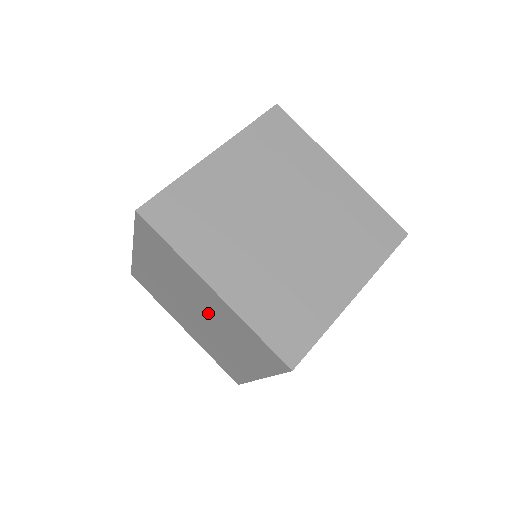
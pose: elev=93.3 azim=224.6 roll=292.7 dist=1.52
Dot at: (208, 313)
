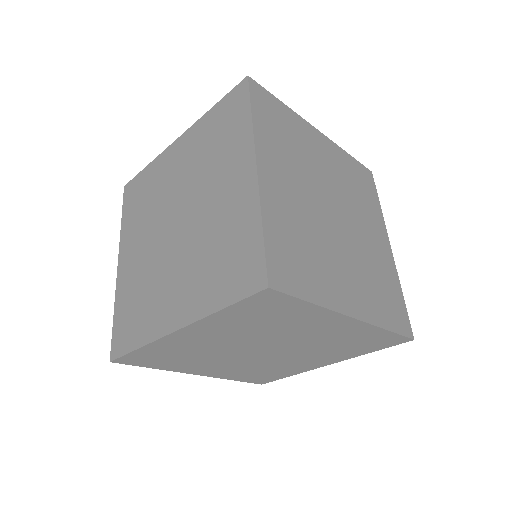
Dot at: (202, 215)
